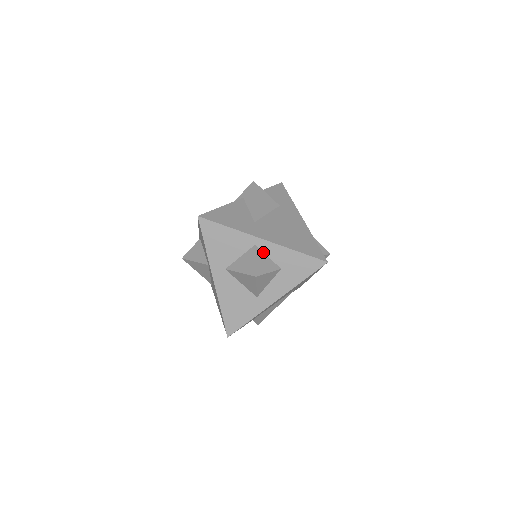
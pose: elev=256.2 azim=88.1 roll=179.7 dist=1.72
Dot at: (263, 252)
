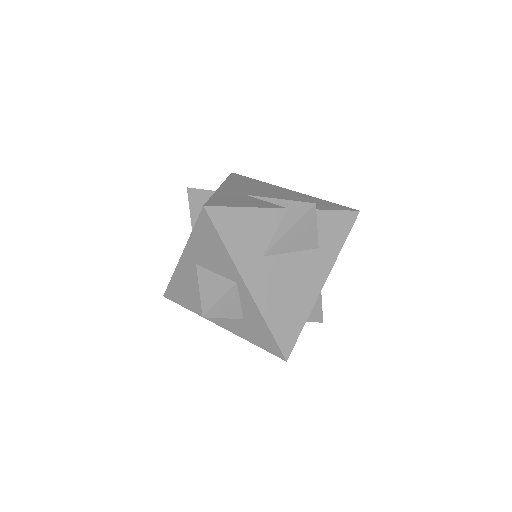
Dot at: (239, 294)
